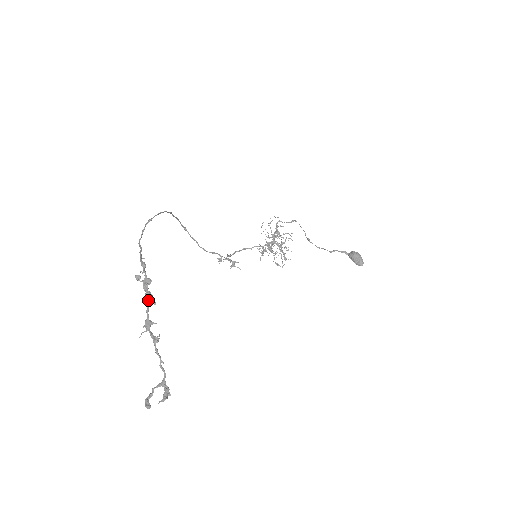
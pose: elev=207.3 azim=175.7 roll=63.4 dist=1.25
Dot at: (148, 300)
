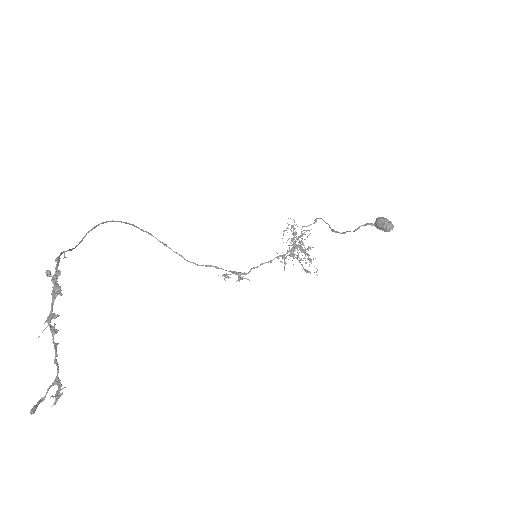
Dot at: (53, 292)
